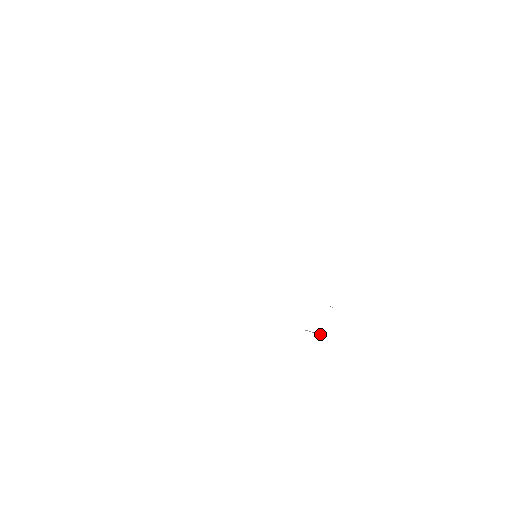
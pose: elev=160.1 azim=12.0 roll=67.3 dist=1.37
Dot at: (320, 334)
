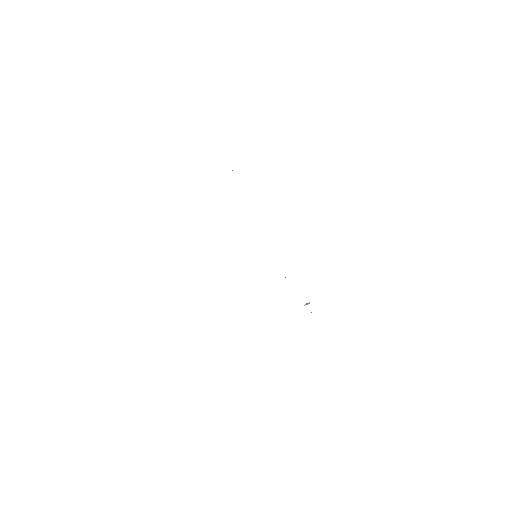
Dot at: (309, 303)
